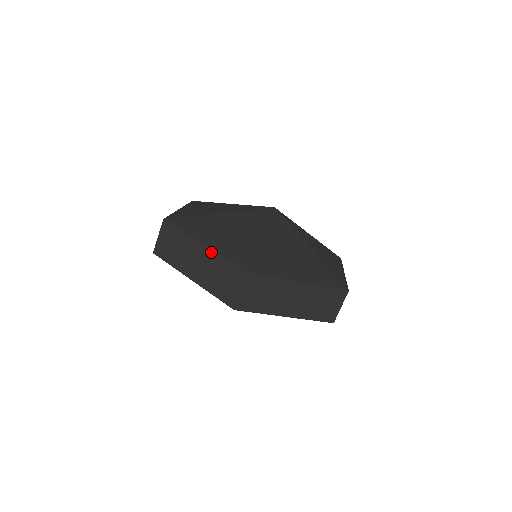
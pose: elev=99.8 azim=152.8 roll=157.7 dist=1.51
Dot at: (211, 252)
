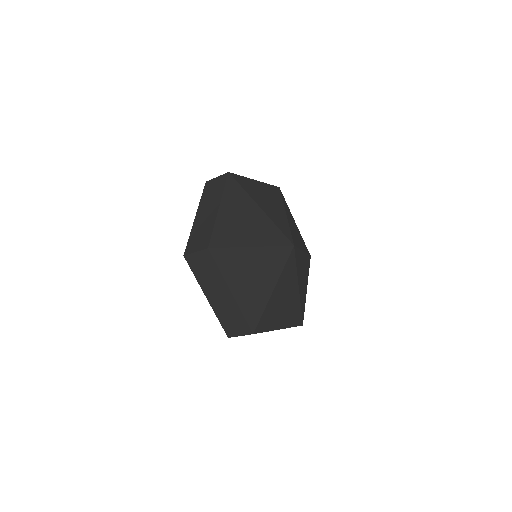
Dot at: (234, 302)
